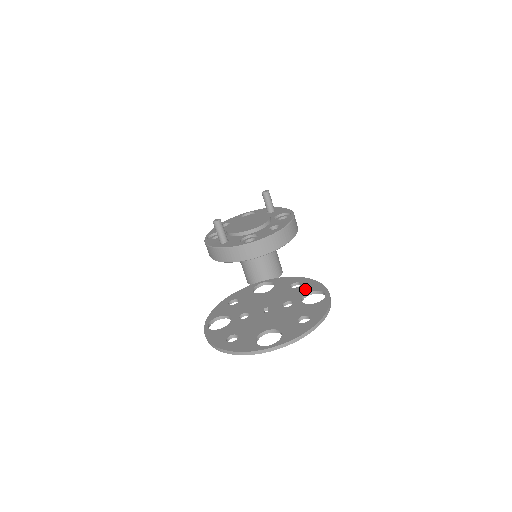
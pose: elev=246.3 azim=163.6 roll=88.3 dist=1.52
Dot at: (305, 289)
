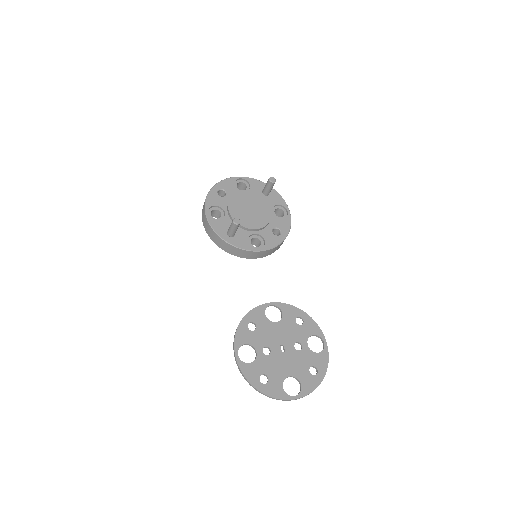
Dot at: (308, 330)
